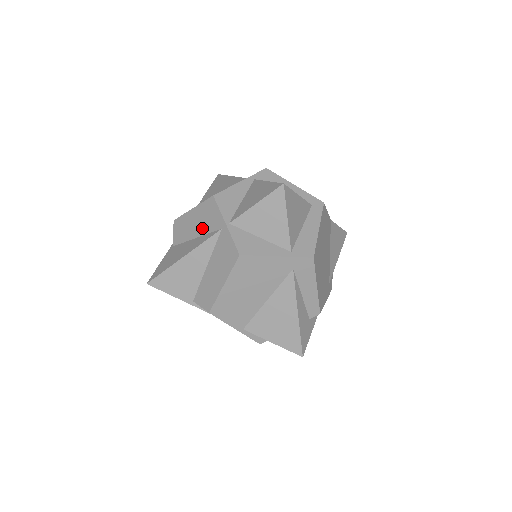
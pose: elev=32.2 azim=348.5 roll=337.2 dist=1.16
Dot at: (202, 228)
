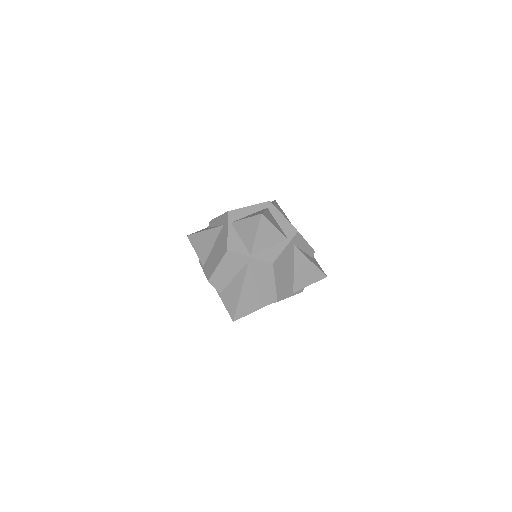
Dot at: (234, 270)
